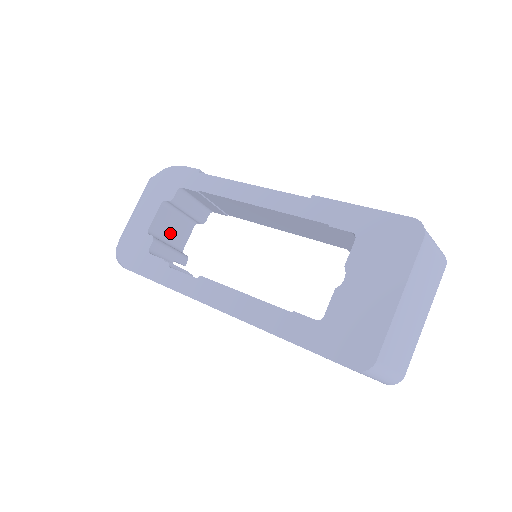
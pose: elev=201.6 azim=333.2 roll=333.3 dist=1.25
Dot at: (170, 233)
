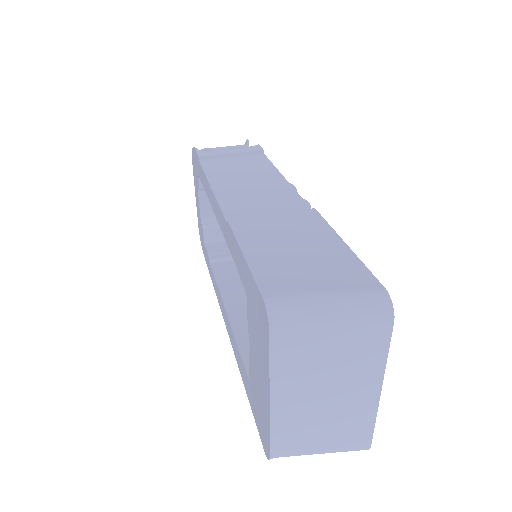
Dot at: occluded
